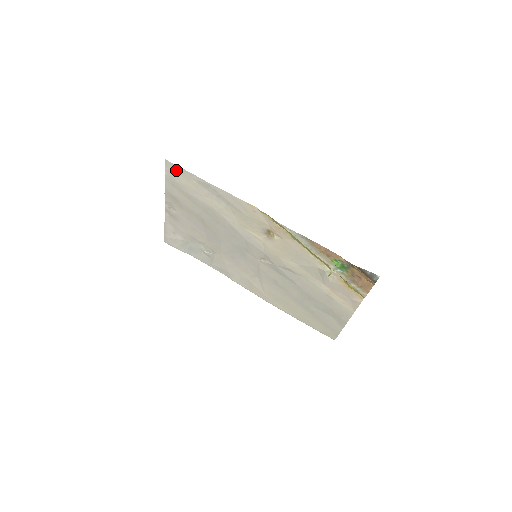
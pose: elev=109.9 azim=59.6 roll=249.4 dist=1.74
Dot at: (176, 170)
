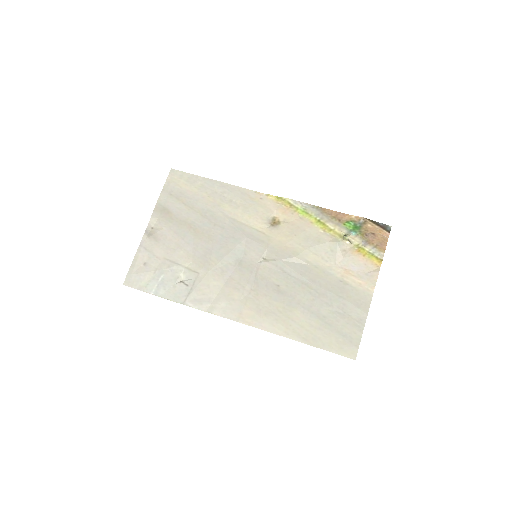
Dot at: (180, 177)
